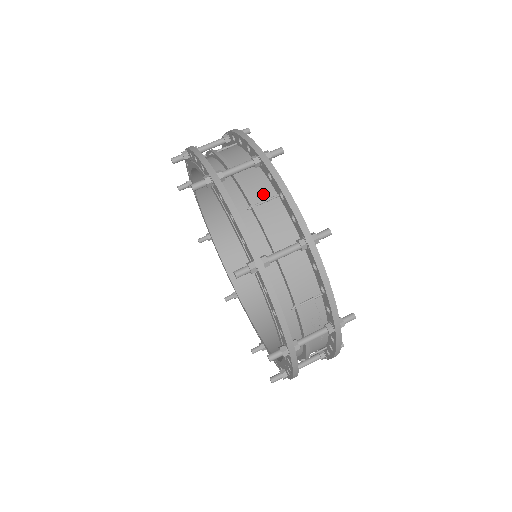
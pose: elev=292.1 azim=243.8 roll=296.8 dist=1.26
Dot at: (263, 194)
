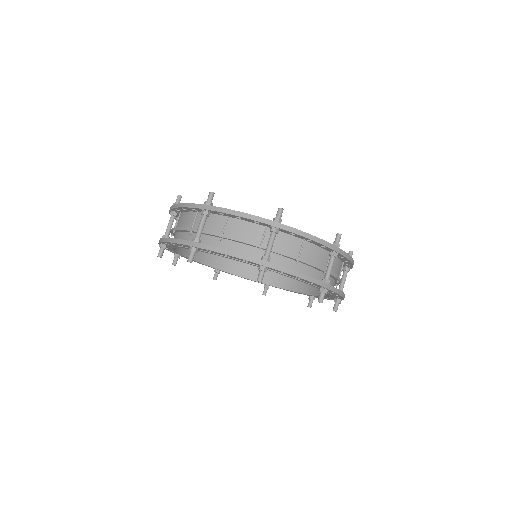
Dot at: (295, 246)
